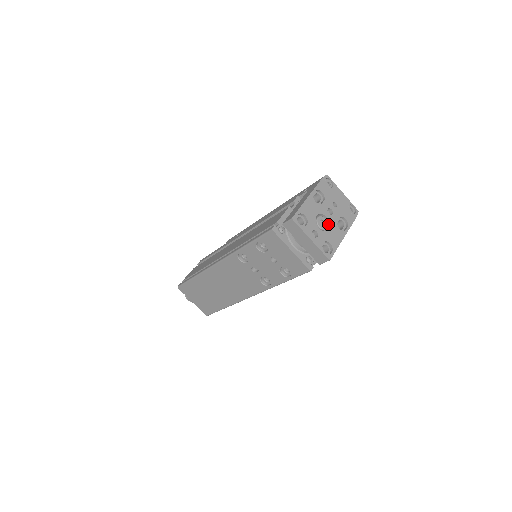
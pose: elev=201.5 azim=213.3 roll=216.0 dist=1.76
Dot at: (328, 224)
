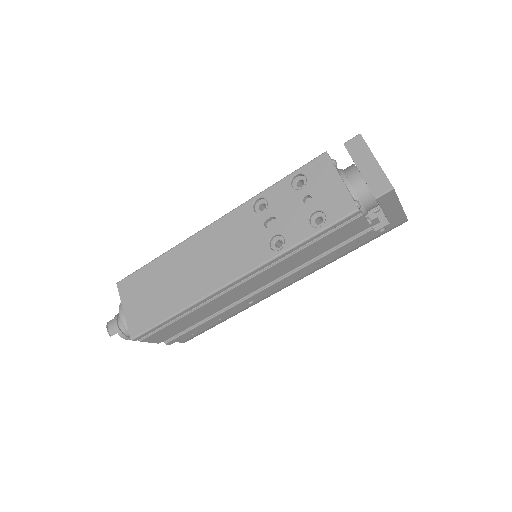
Dot at: occluded
